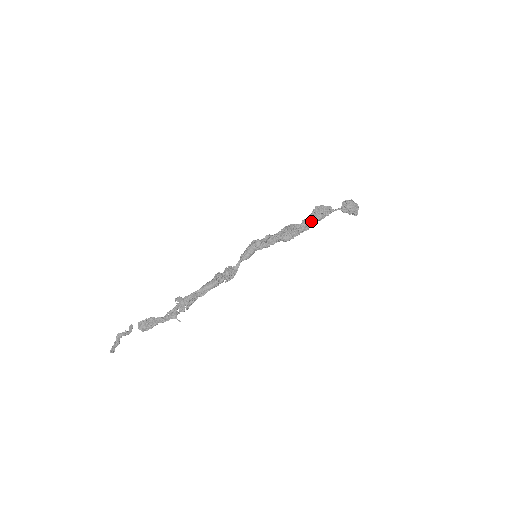
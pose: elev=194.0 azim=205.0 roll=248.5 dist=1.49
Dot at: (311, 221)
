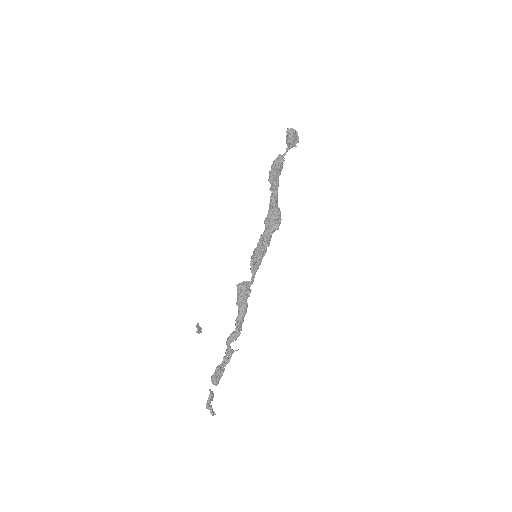
Dot at: (277, 186)
